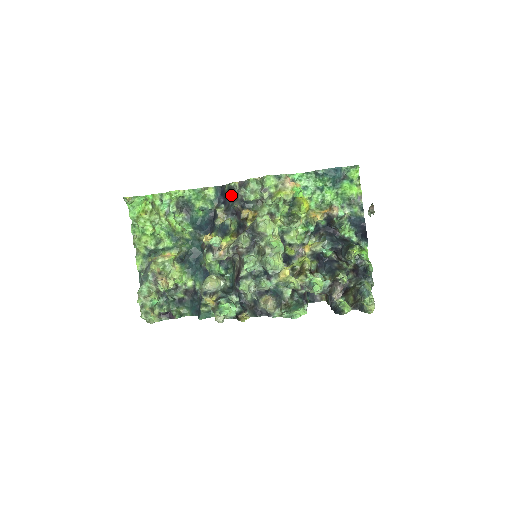
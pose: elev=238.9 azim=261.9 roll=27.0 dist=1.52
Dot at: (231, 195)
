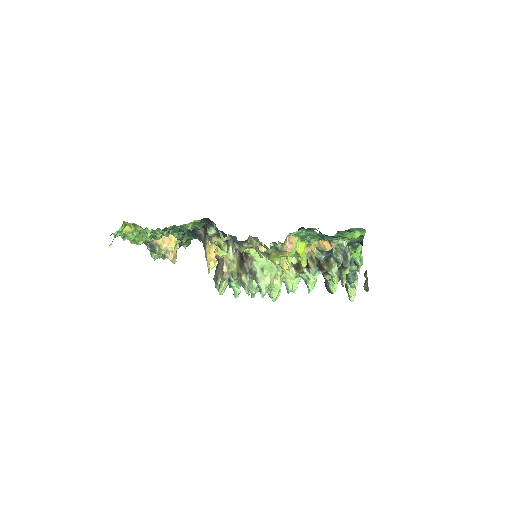
Dot at: (222, 231)
